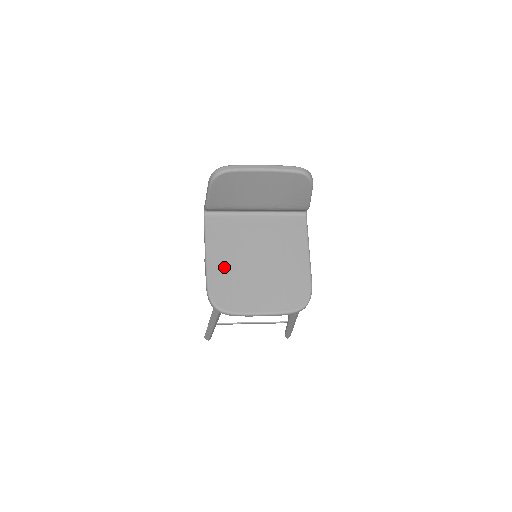
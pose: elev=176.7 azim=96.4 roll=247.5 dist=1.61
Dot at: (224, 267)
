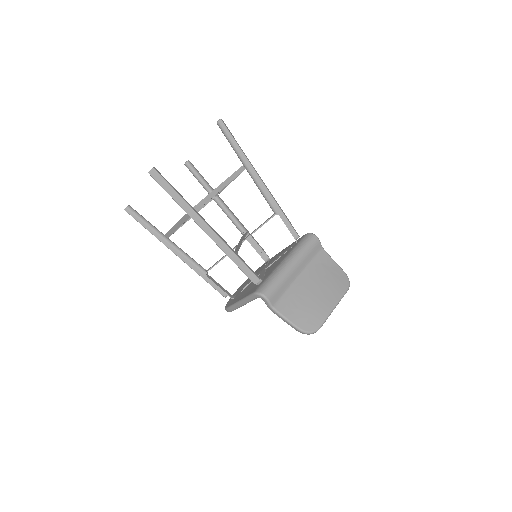
Dot at: occluded
